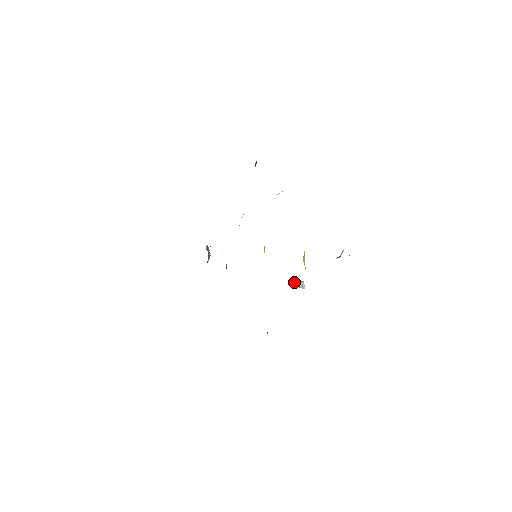
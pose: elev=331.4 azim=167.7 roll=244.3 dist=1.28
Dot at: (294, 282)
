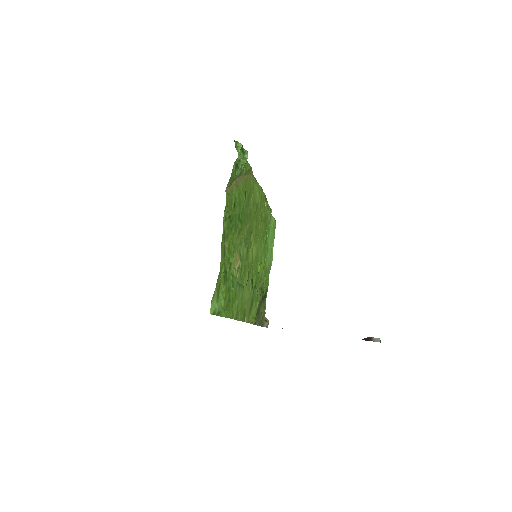
Dot at: (367, 339)
